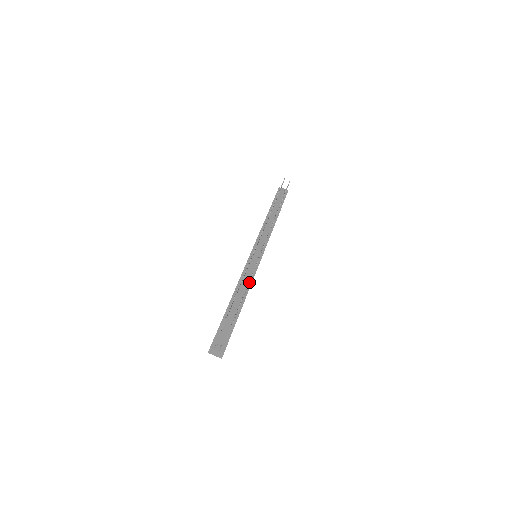
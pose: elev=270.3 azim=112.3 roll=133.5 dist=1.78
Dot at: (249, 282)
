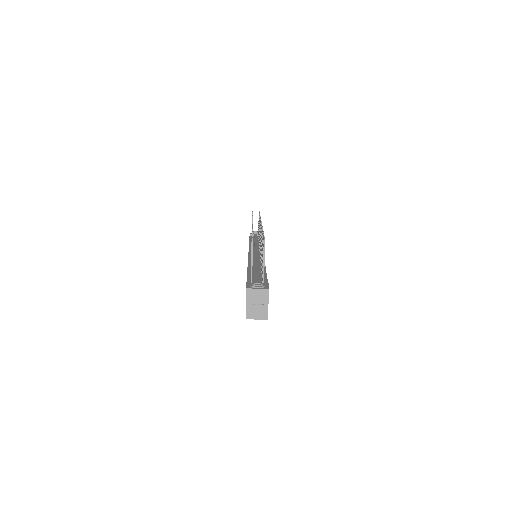
Dot at: occluded
